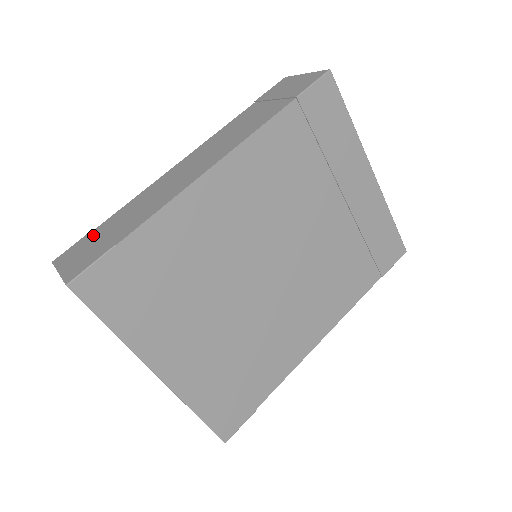
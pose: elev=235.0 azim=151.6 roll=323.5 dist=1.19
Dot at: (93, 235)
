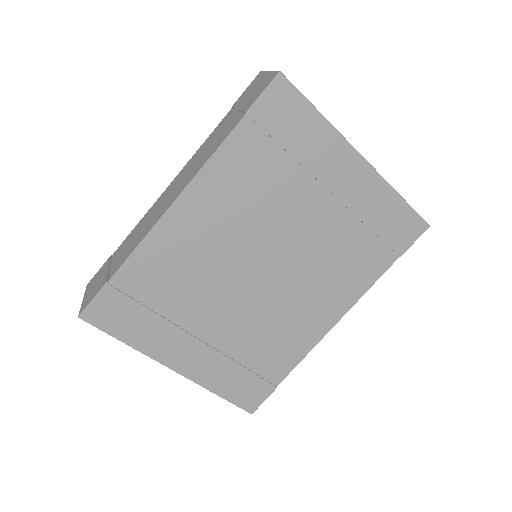
Dot at: (107, 263)
